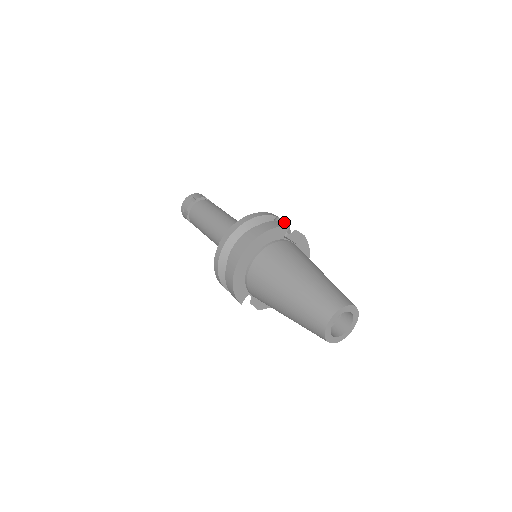
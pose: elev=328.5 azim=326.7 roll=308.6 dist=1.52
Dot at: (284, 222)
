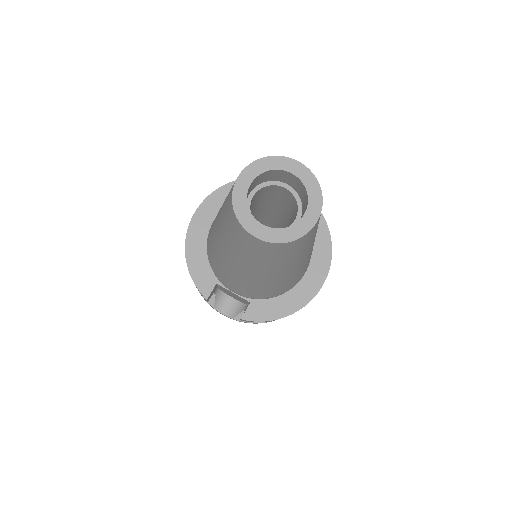
Dot at: occluded
